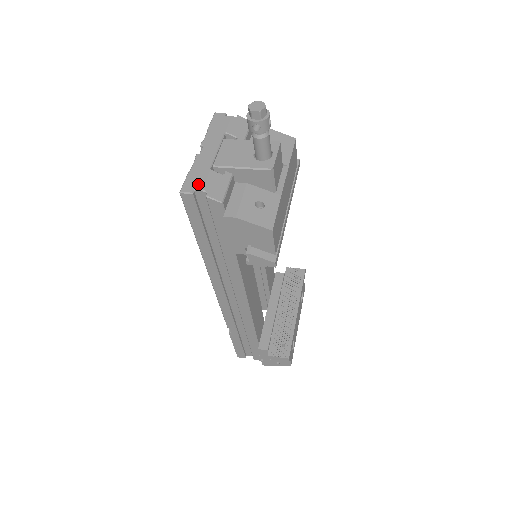
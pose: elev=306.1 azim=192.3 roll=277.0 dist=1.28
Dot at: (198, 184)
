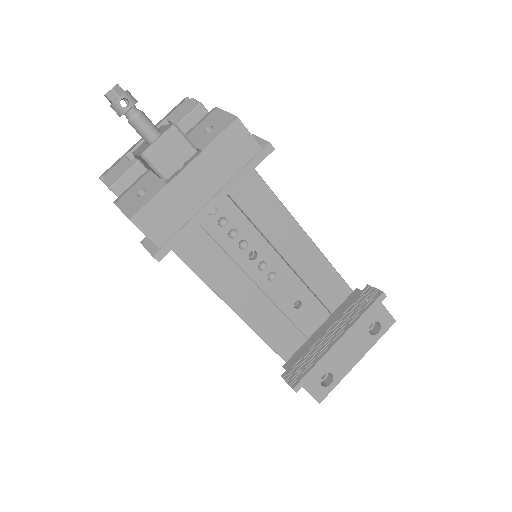
Dot at: (108, 170)
